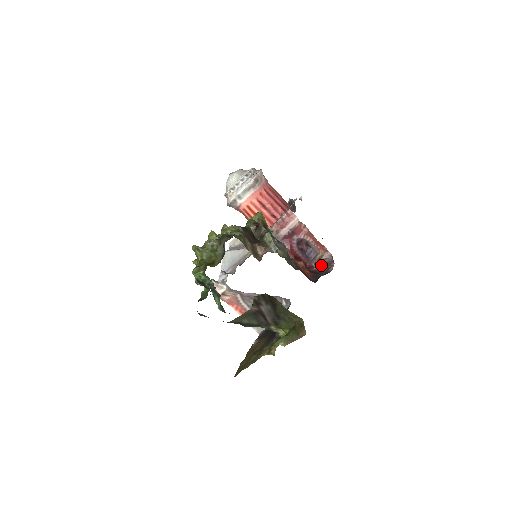
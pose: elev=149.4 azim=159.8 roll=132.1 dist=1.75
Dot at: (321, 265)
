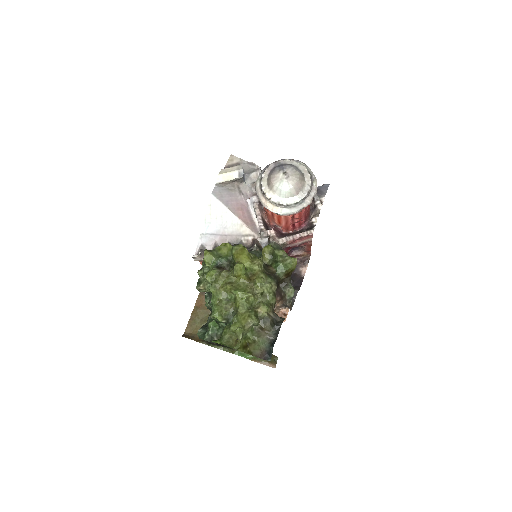
Dot at: occluded
